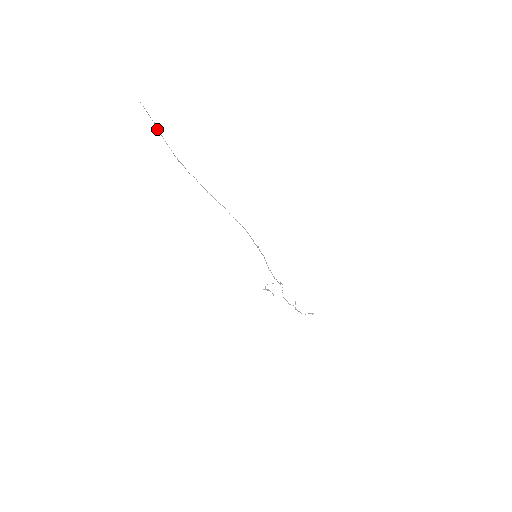
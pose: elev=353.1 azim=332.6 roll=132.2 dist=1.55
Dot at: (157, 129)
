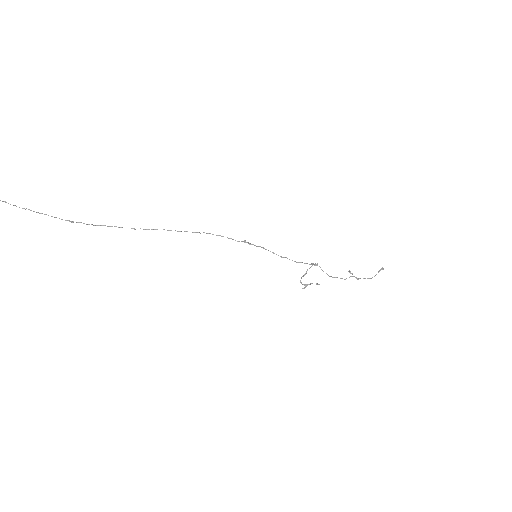
Dot at: occluded
